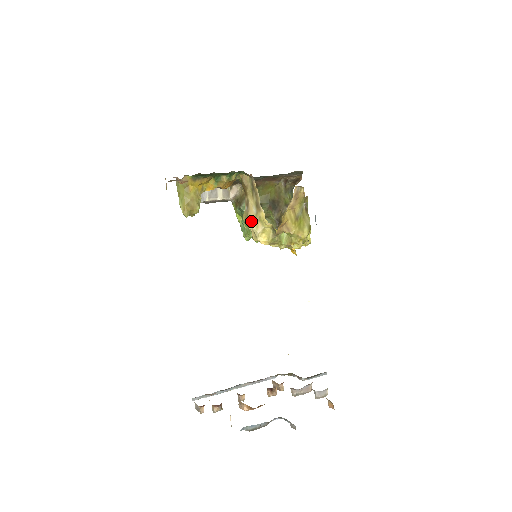
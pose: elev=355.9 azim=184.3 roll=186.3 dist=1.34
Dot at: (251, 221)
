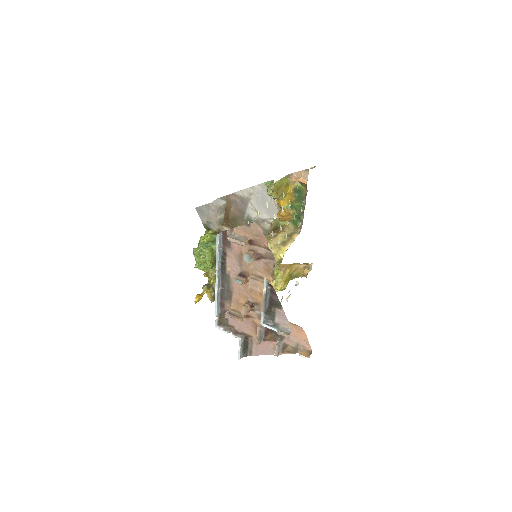
Dot at: (272, 242)
